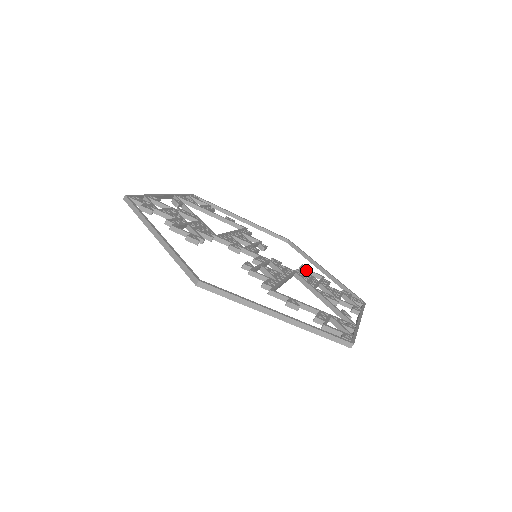
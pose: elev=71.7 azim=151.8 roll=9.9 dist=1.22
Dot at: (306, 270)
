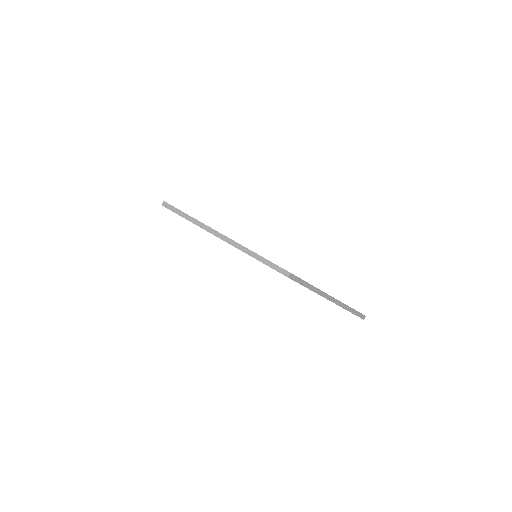
Dot at: occluded
